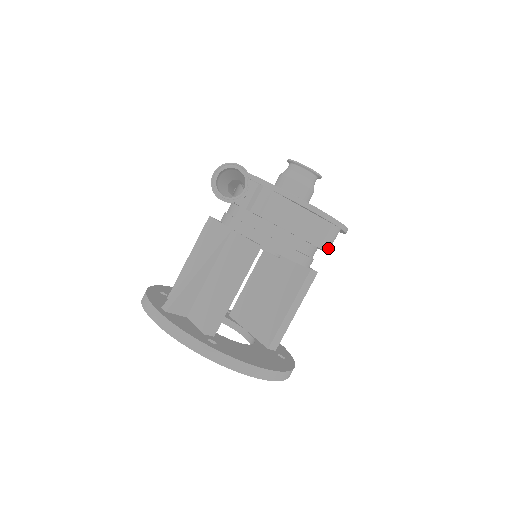
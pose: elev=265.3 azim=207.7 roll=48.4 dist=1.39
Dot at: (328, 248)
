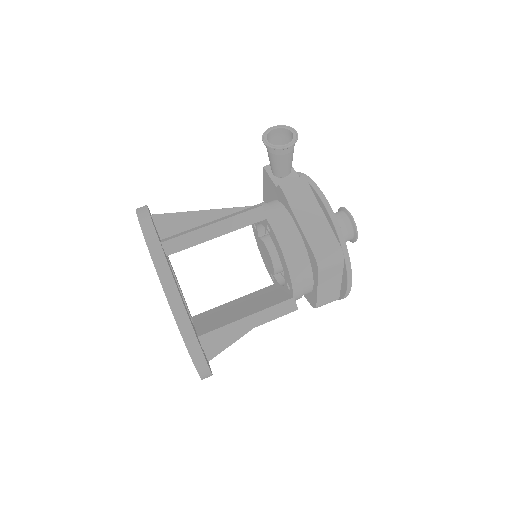
Dot at: (321, 264)
